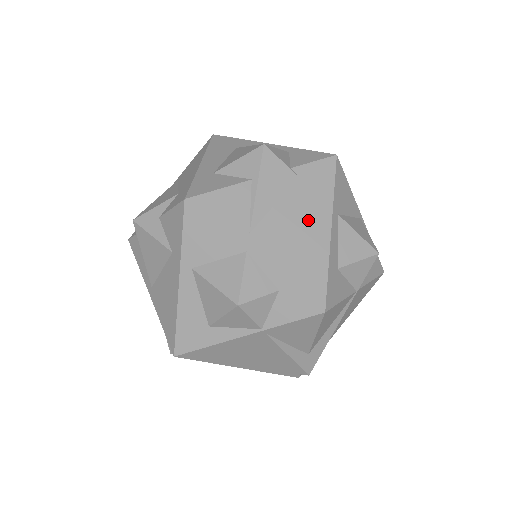
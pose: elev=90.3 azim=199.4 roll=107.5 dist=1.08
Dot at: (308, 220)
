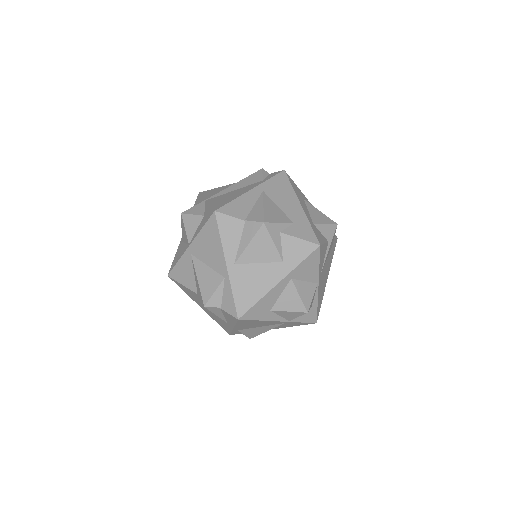
Dot at: (327, 272)
